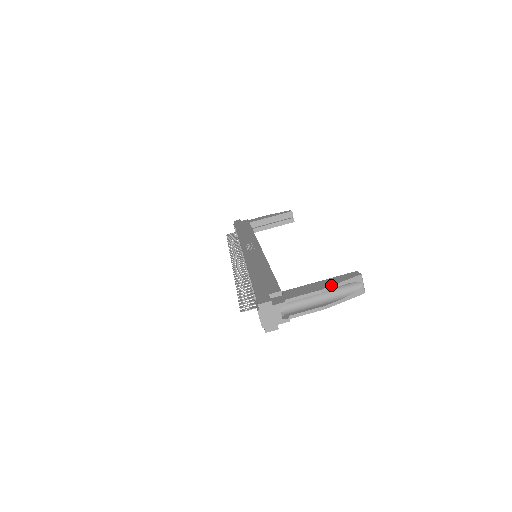
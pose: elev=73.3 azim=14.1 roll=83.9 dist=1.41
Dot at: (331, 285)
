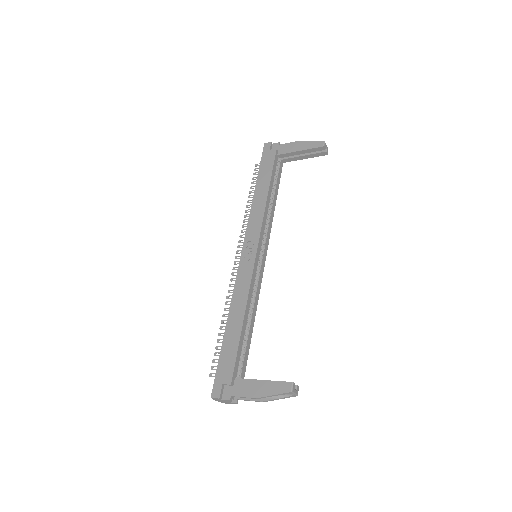
Dot at: (265, 396)
